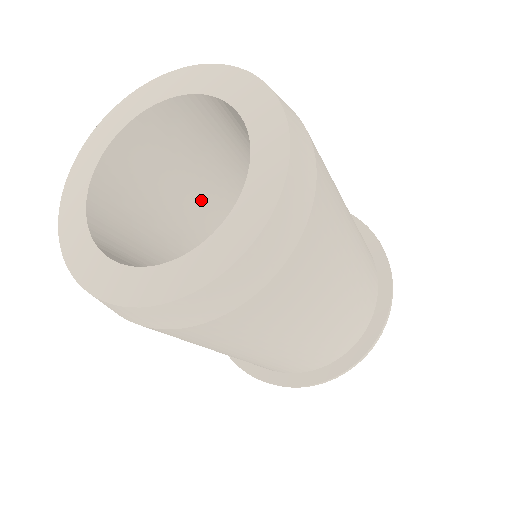
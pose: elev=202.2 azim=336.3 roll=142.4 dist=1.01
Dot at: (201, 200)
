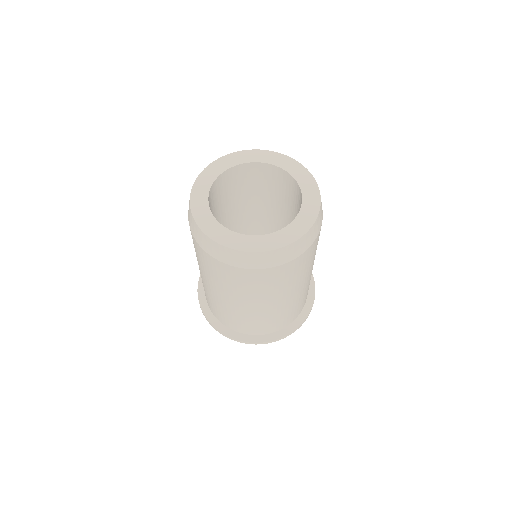
Dot at: (251, 211)
